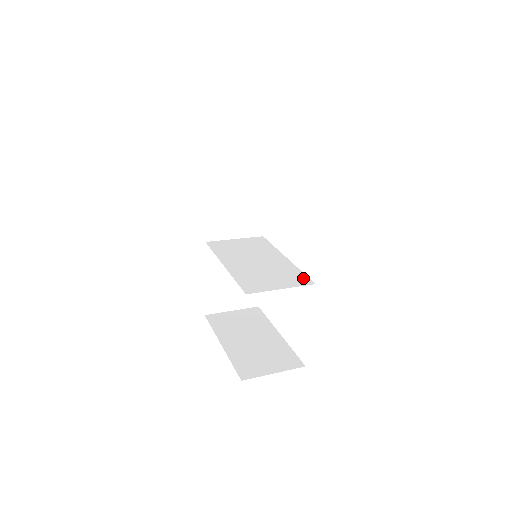
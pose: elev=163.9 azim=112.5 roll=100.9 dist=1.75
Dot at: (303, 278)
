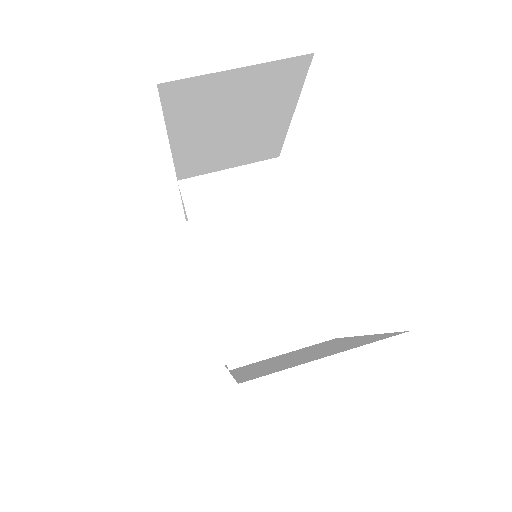
Dot at: (320, 319)
